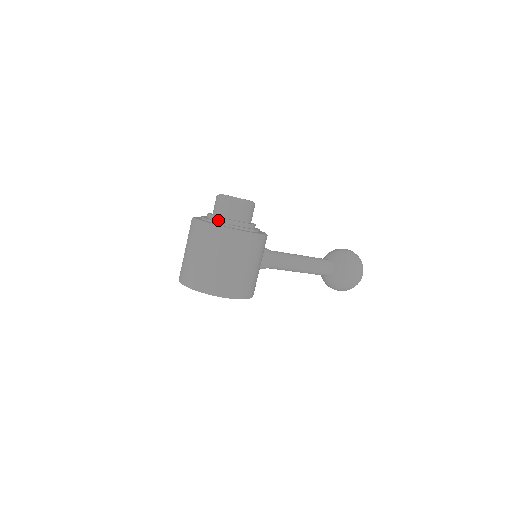
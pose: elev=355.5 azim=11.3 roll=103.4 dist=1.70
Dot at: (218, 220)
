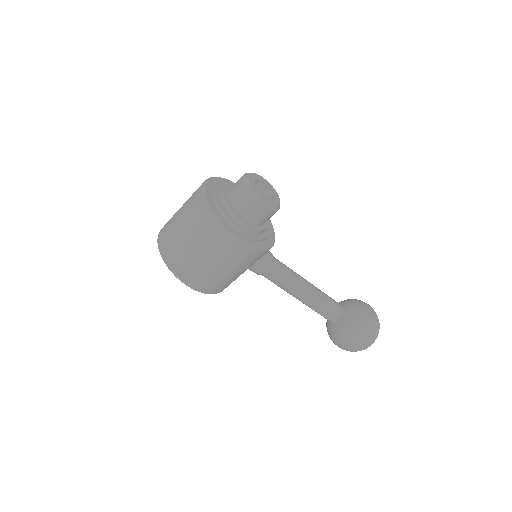
Dot at: (222, 201)
